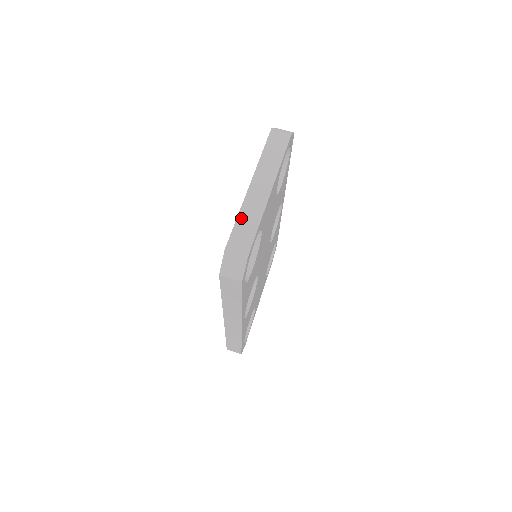
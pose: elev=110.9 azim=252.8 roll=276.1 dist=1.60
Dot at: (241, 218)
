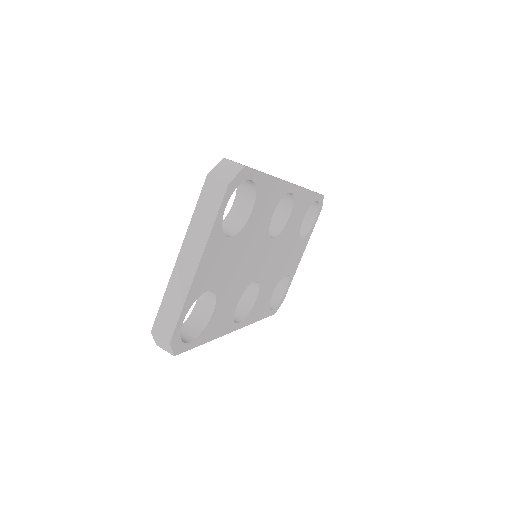
Dot at: (167, 298)
